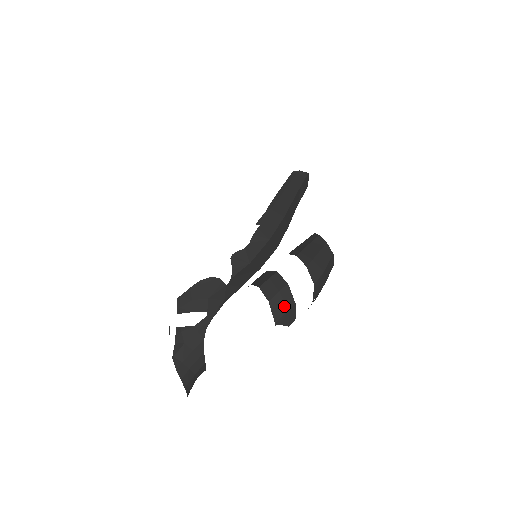
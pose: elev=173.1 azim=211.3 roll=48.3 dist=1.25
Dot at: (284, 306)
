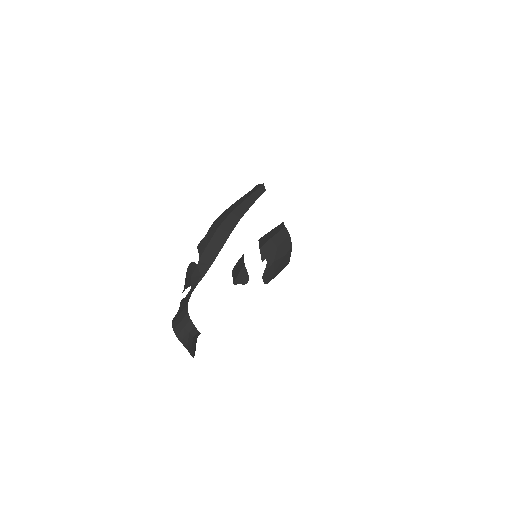
Dot at: (238, 270)
